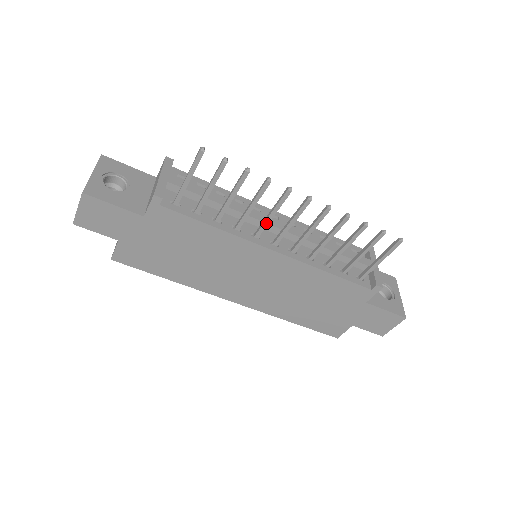
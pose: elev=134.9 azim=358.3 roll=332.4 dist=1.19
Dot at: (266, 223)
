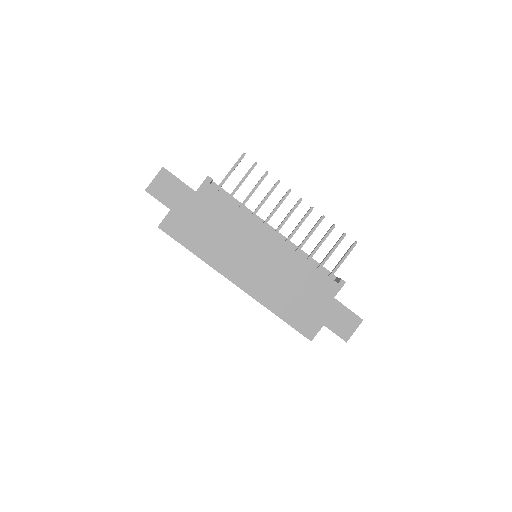
Dot at: (272, 214)
